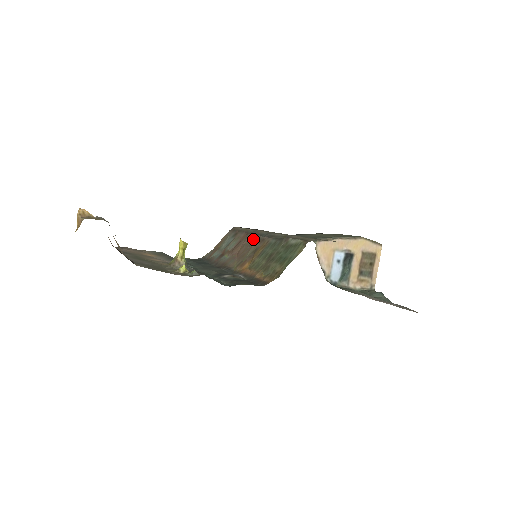
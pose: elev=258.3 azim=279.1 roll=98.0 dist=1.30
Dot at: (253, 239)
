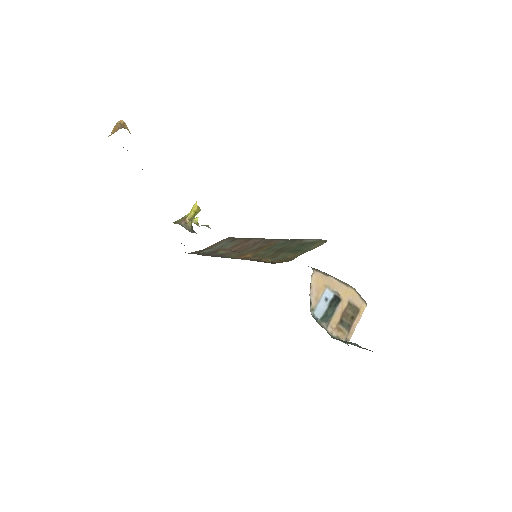
Dot at: (257, 241)
